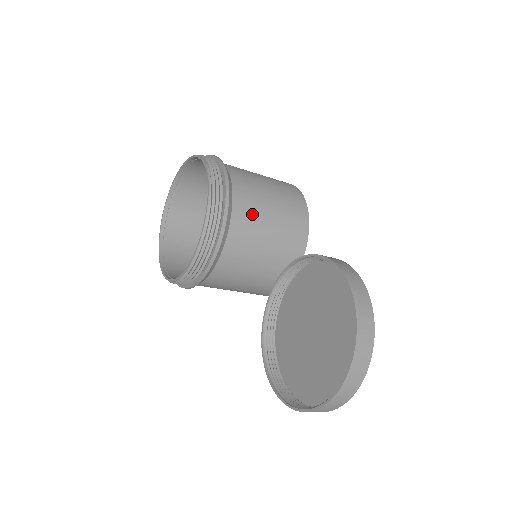
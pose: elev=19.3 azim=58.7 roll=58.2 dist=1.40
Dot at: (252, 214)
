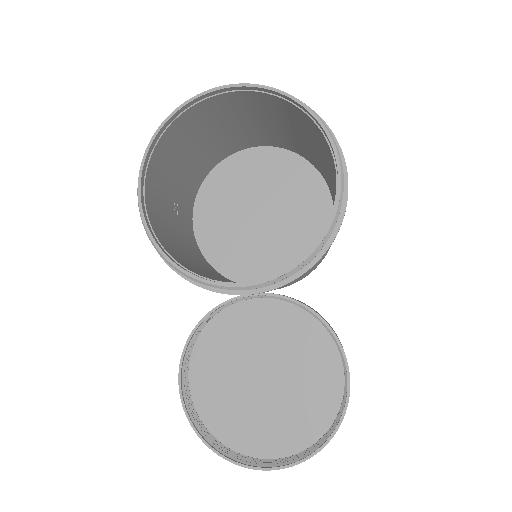
Dot at: occluded
